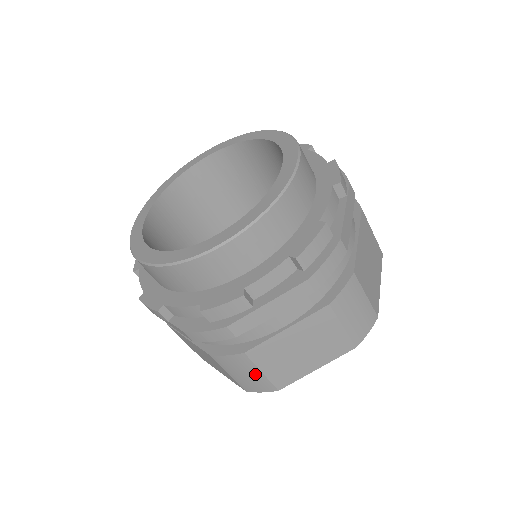
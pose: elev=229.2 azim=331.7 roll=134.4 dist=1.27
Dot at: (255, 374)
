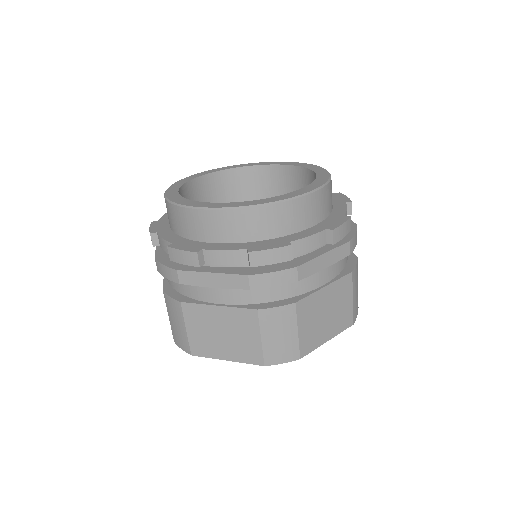
Dot at: (182, 327)
